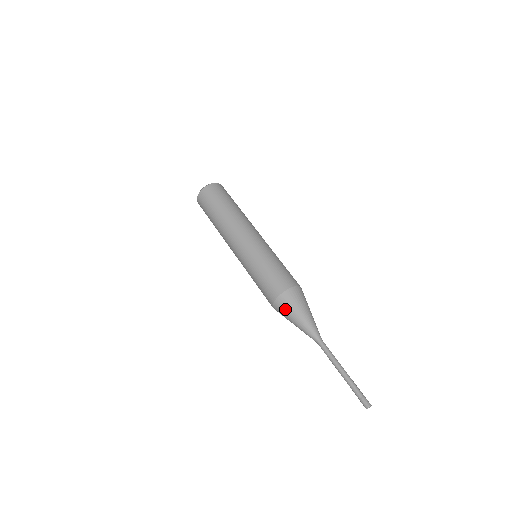
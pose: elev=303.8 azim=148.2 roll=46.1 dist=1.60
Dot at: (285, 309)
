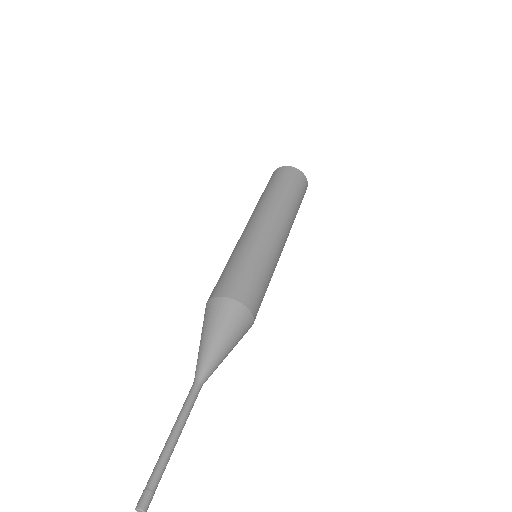
Dot at: (204, 318)
